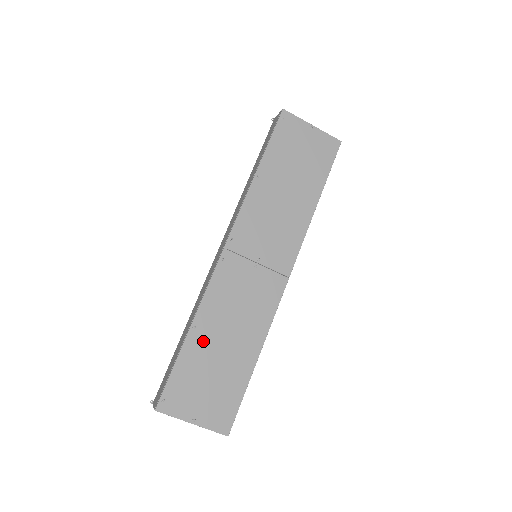
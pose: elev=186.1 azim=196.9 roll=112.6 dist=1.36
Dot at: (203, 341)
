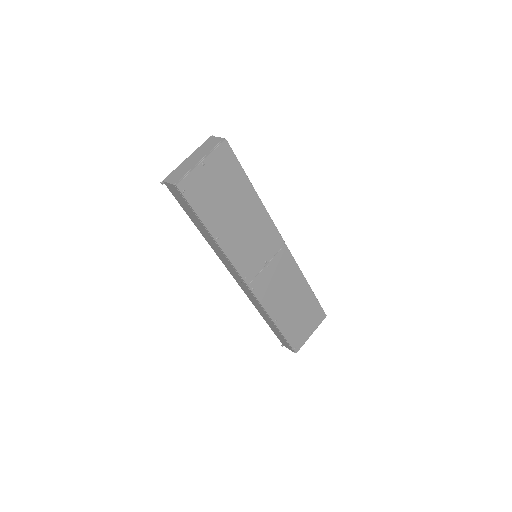
Dot at: (284, 317)
